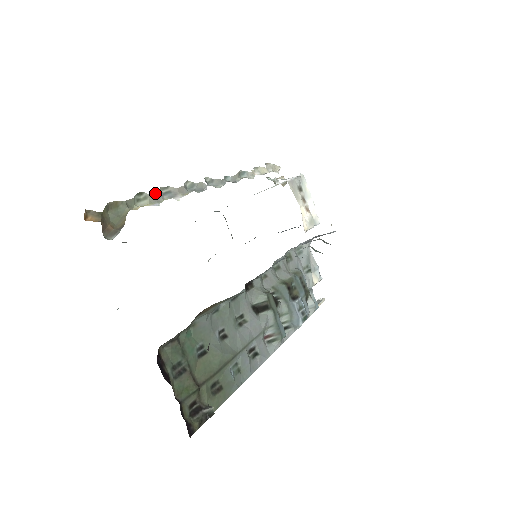
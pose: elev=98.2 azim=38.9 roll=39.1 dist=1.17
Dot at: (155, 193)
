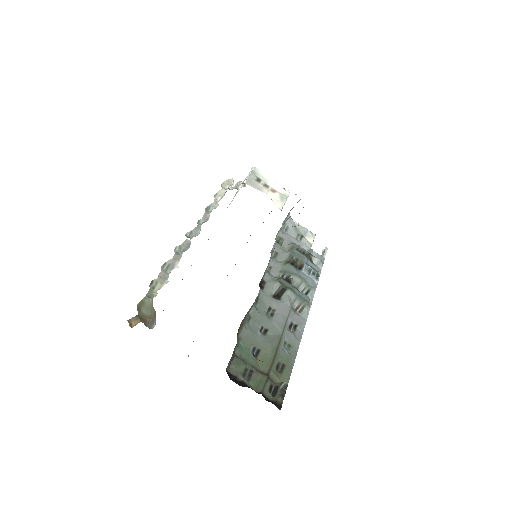
Dot at: (160, 274)
